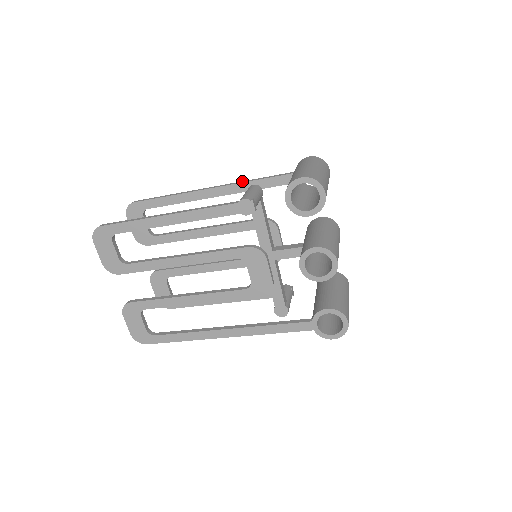
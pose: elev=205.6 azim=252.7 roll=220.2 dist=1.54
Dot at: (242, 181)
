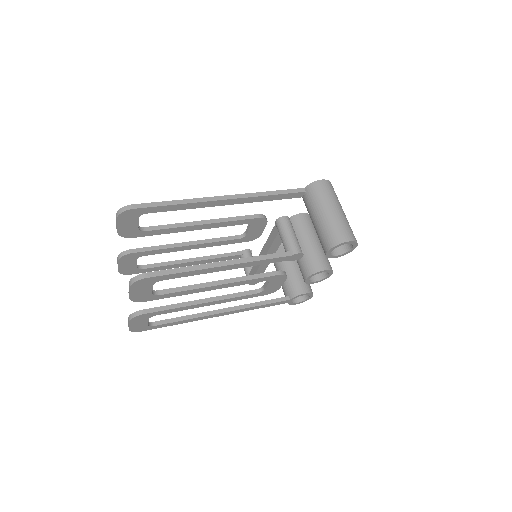
Dot at: (257, 193)
